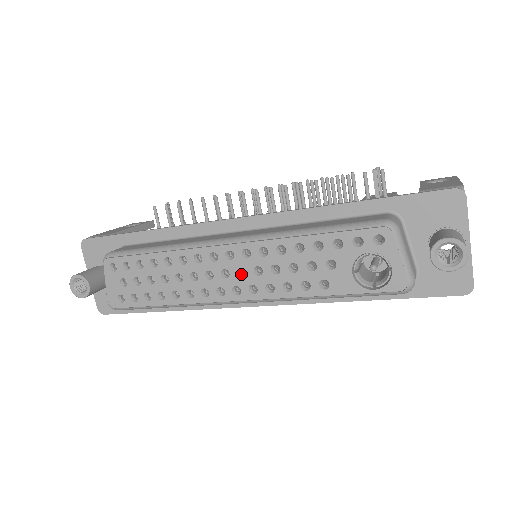
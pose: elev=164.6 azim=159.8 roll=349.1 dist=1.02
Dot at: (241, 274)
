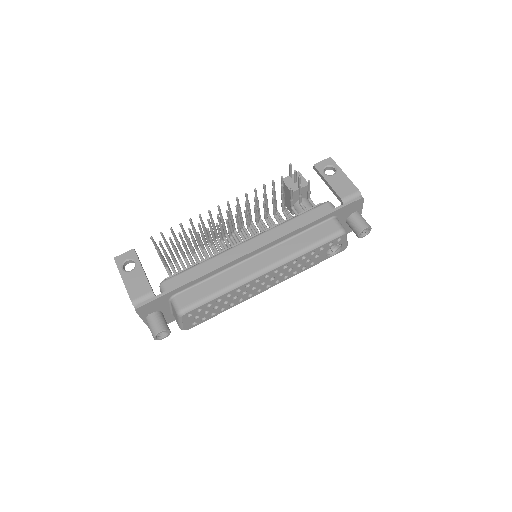
Dot at: (270, 279)
